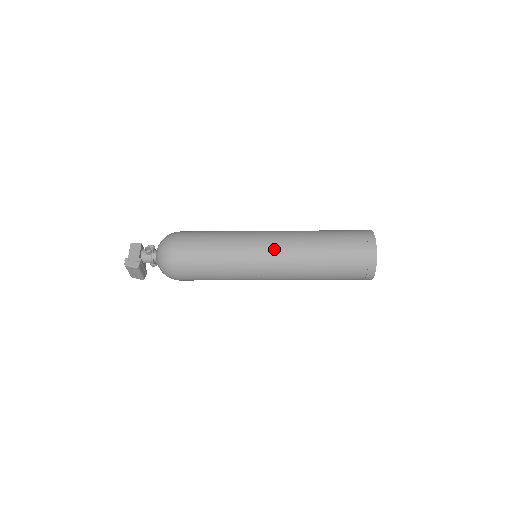
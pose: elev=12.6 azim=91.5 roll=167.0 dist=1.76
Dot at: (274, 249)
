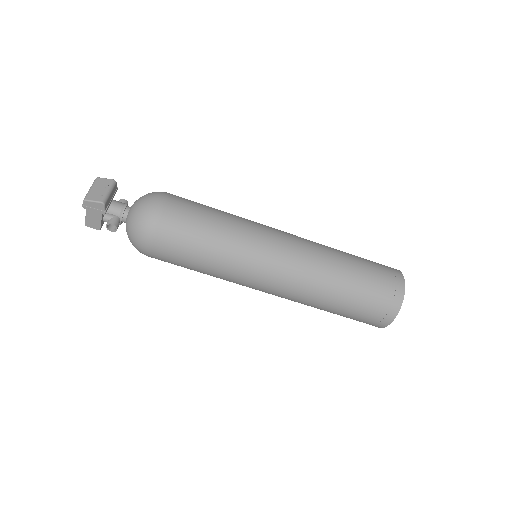
Dot at: occluded
